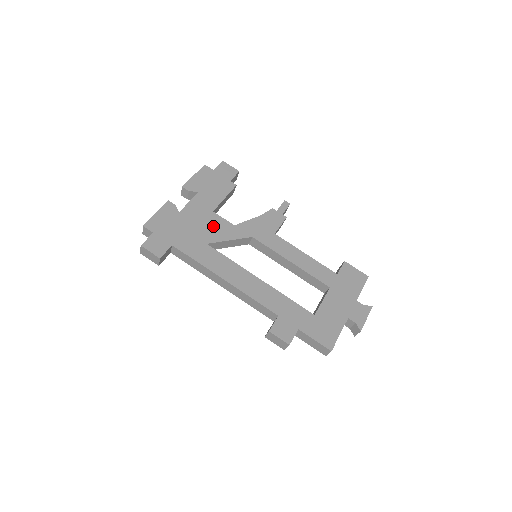
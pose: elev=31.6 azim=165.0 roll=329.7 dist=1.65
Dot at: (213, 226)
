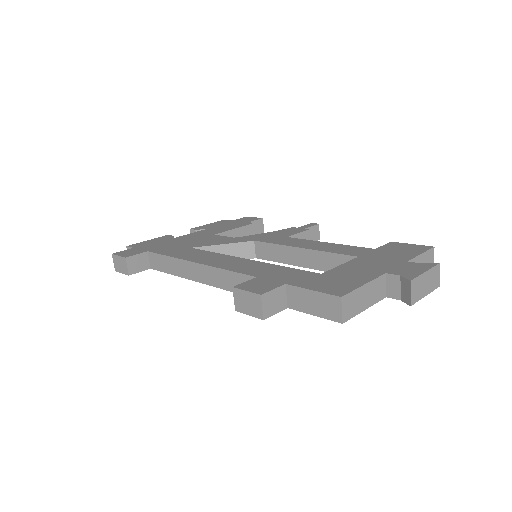
Dot at: (207, 240)
